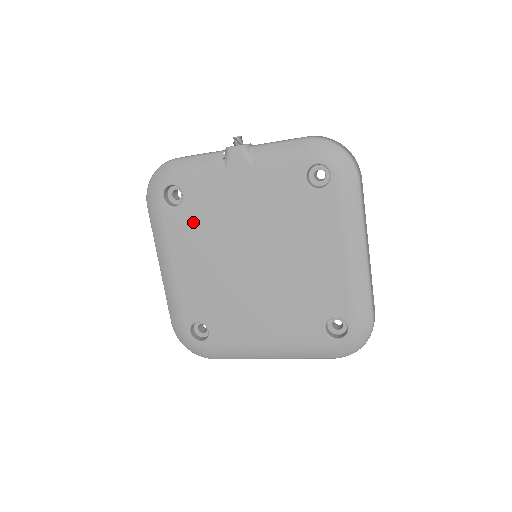
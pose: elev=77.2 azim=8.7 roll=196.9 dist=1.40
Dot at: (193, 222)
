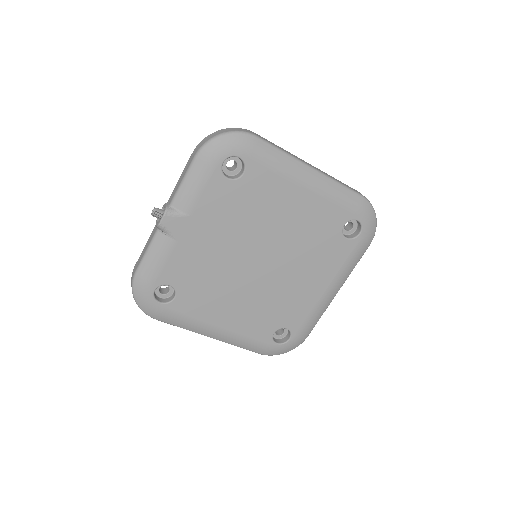
Dot at: (197, 290)
